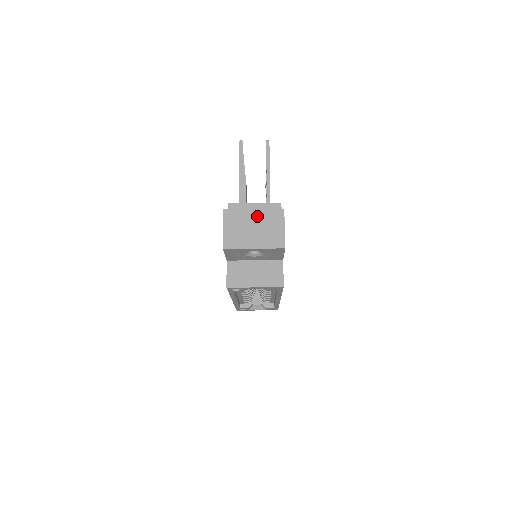
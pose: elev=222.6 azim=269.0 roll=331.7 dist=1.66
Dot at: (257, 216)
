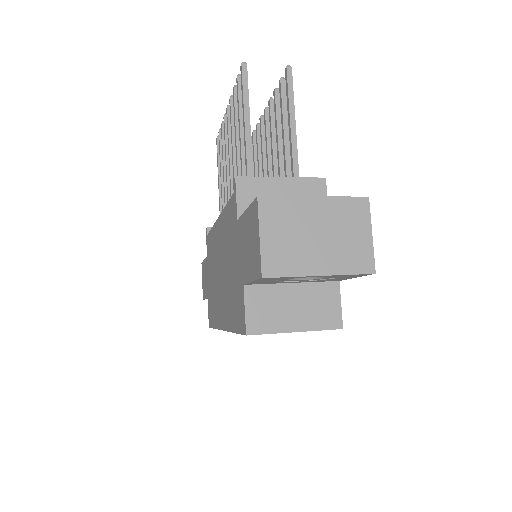
Dot at: (322, 211)
